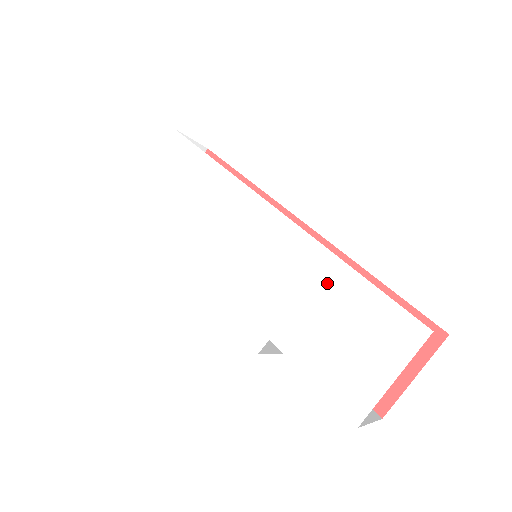
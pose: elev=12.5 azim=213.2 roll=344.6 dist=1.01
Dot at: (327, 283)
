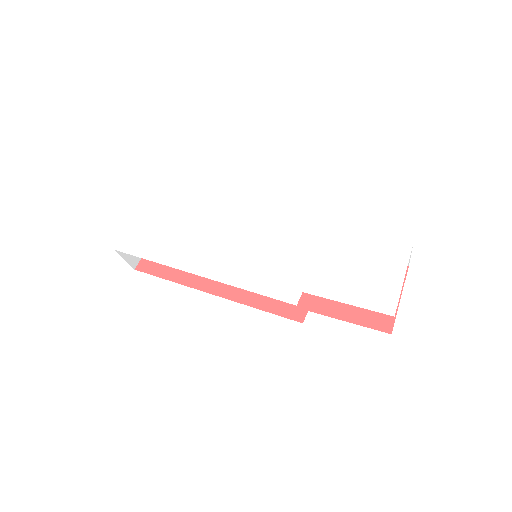
Dot at: (332, 241)
